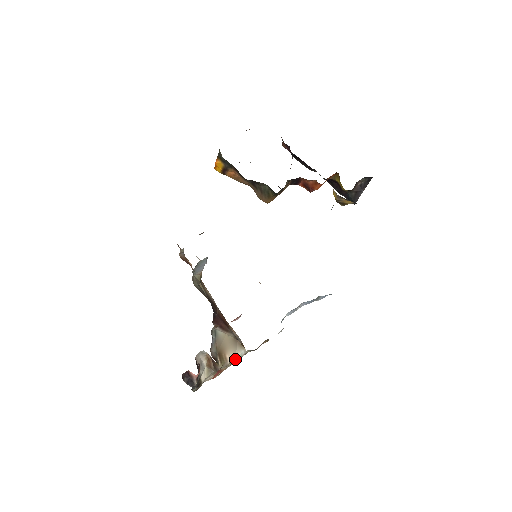
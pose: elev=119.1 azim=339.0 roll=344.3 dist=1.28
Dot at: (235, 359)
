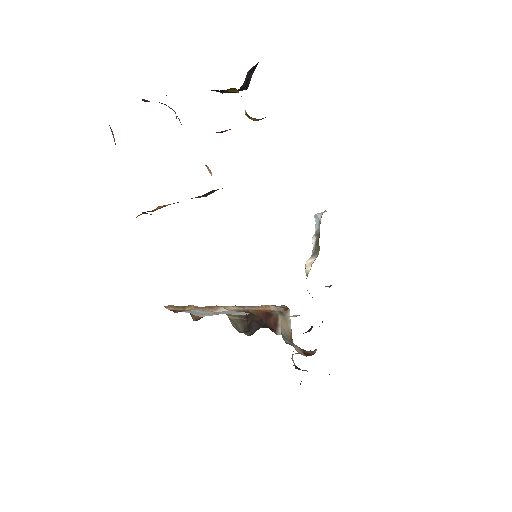
Dot at: occluded
